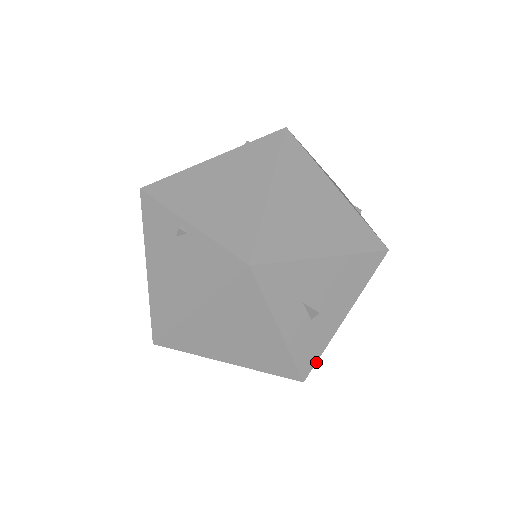
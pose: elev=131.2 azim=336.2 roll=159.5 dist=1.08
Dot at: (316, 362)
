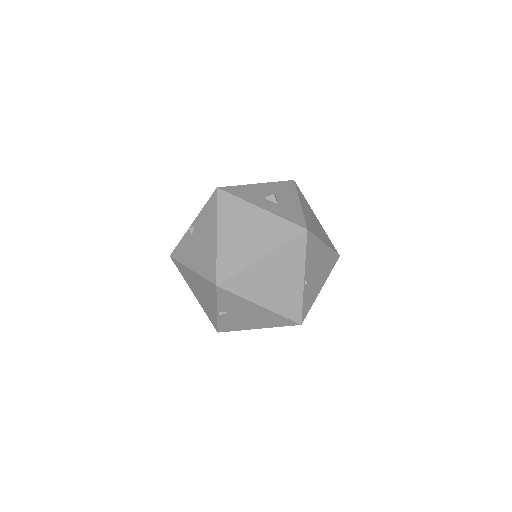
Dot at: (305, 221)
